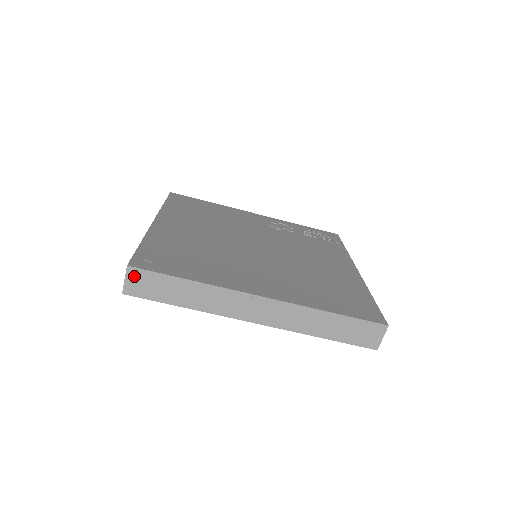
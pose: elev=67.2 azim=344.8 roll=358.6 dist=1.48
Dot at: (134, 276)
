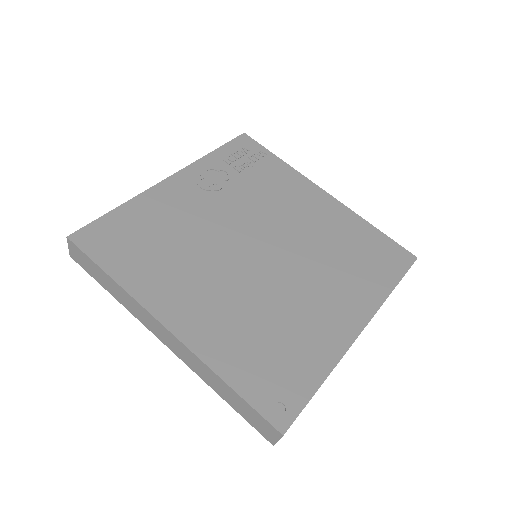
Dot at: occluded
